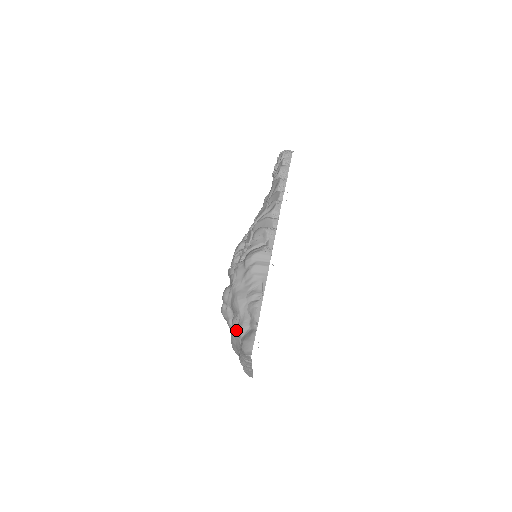
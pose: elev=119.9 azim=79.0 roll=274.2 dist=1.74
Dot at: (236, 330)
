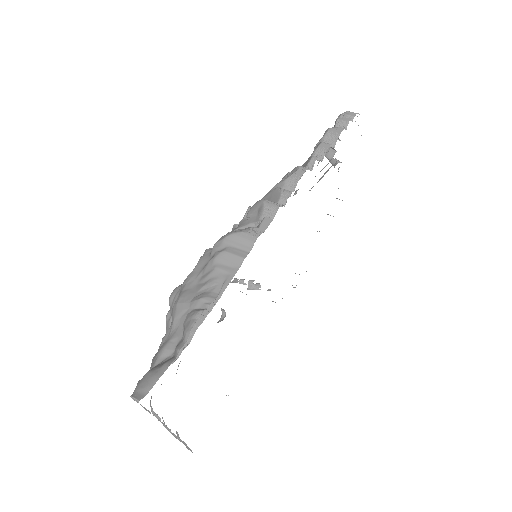
Dot at: (156, 353)
